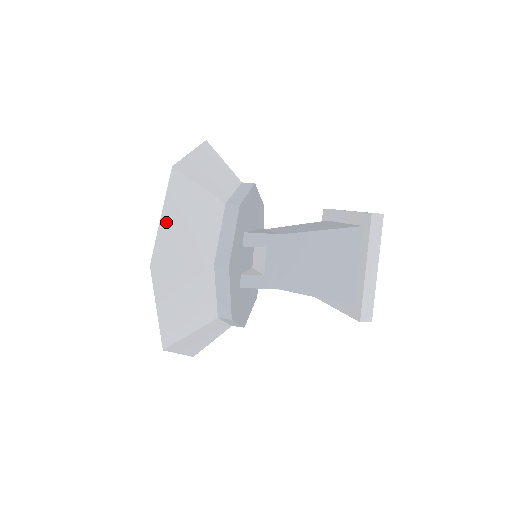
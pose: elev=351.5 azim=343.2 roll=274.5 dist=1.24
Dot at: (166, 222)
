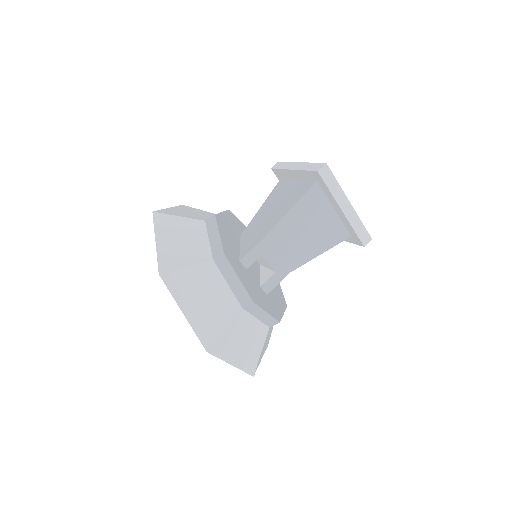
Dot at: (190, 315)
